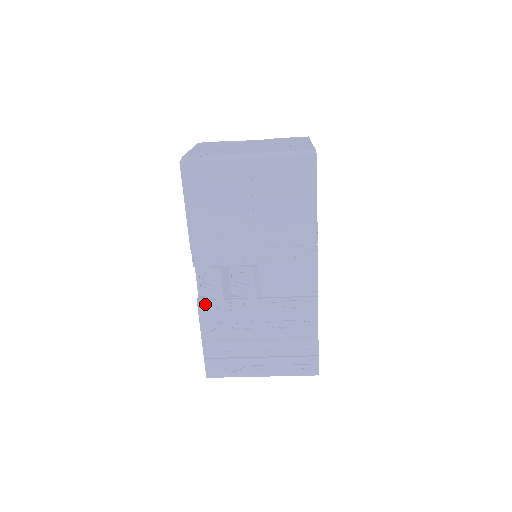
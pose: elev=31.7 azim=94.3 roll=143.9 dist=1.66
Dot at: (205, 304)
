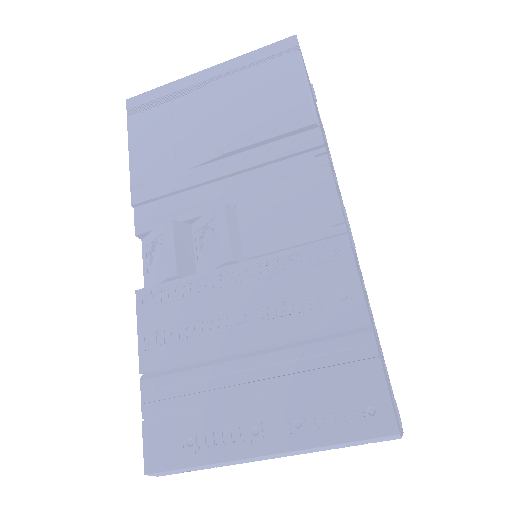
Dot at: (148, 295)
